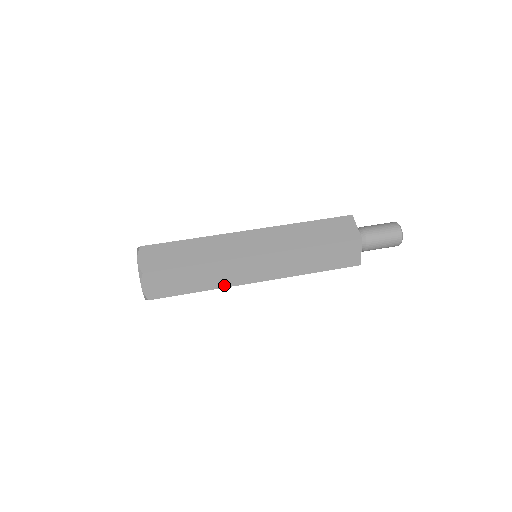
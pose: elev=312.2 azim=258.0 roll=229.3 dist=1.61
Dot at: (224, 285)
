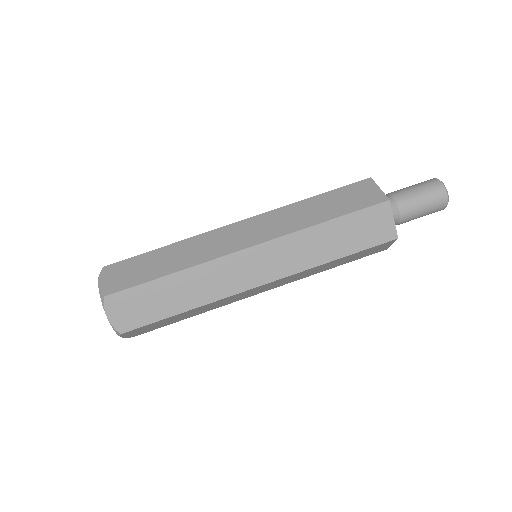
Dot at: (216, 297)
